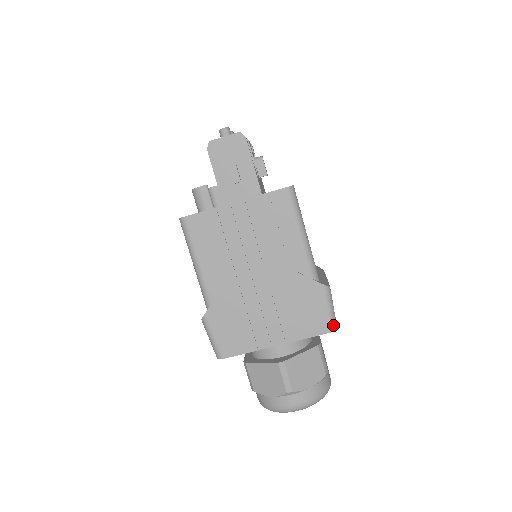
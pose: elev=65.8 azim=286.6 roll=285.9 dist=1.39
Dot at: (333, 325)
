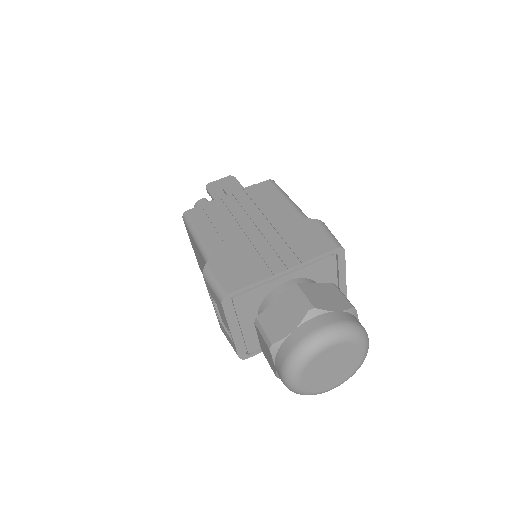
Dot at: (338, 244)
